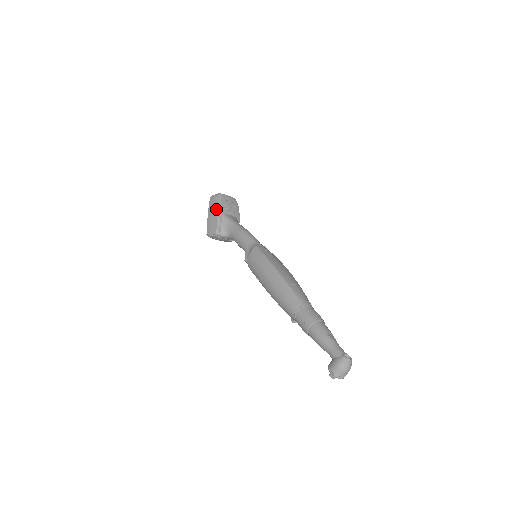
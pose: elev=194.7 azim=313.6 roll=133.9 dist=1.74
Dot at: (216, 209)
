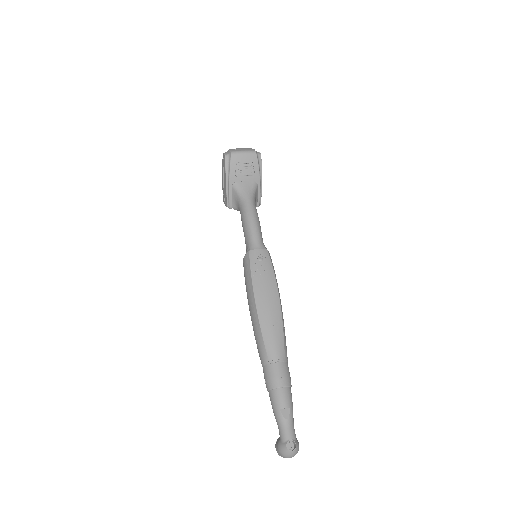
Dot at: (225, 176)
